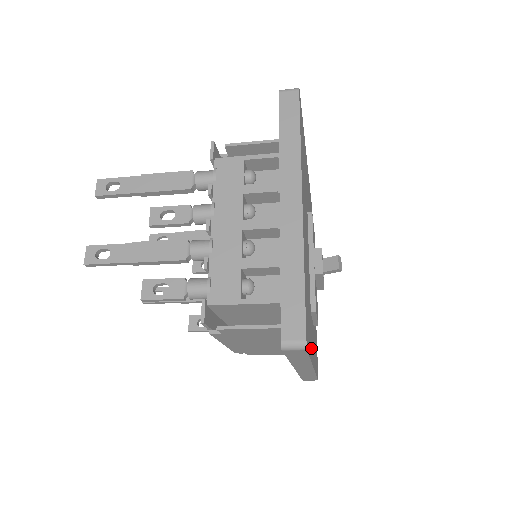
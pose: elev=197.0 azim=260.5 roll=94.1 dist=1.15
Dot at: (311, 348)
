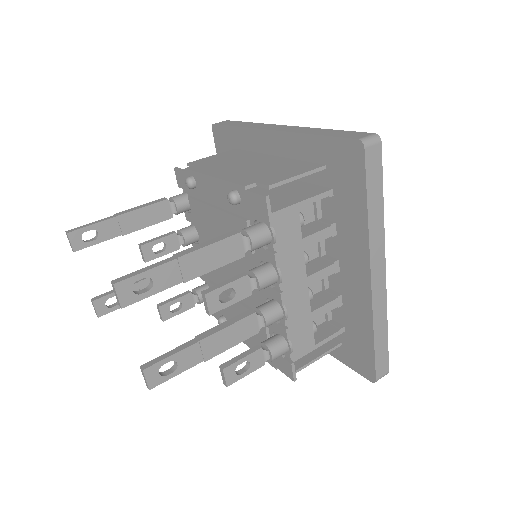
Dot at: occluded
